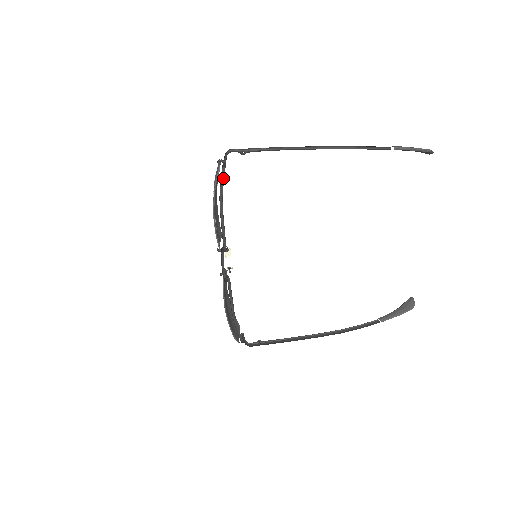
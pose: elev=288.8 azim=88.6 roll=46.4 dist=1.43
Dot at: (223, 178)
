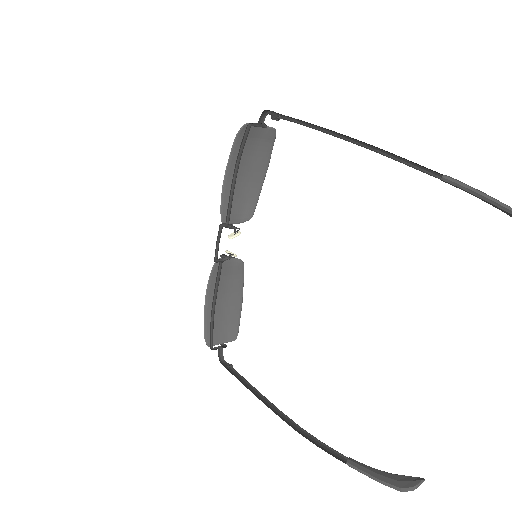
Dot at: occluded
